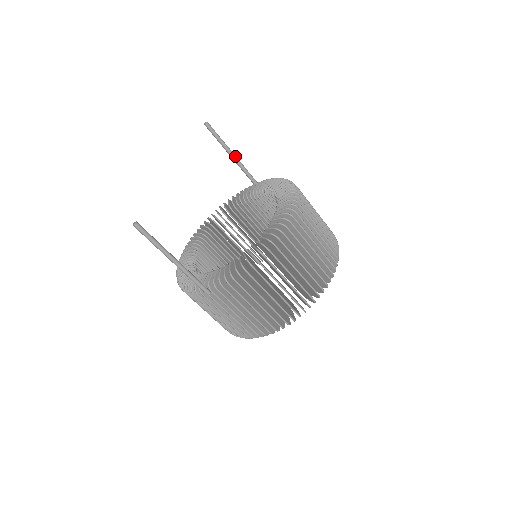
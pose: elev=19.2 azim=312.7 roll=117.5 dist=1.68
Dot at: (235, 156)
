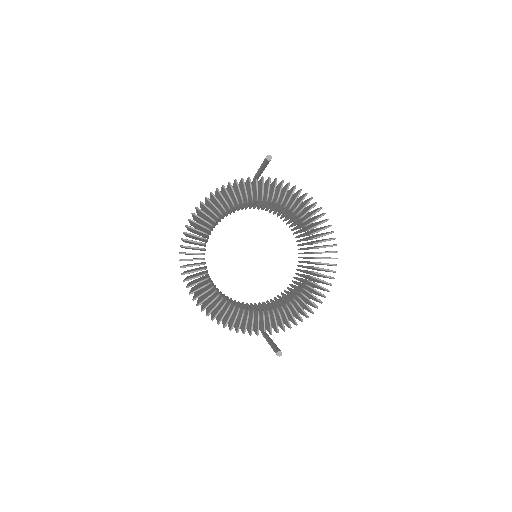
Dot at: occluded
